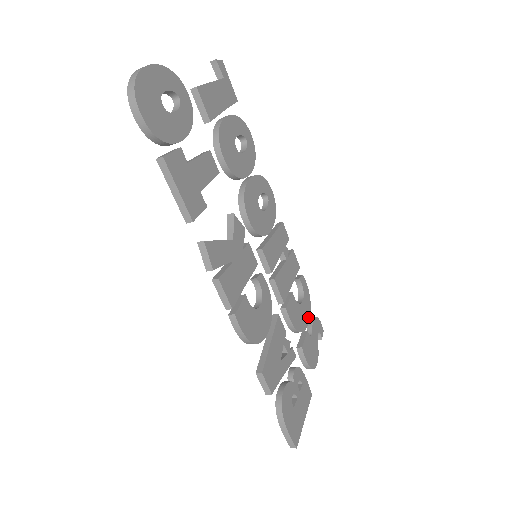
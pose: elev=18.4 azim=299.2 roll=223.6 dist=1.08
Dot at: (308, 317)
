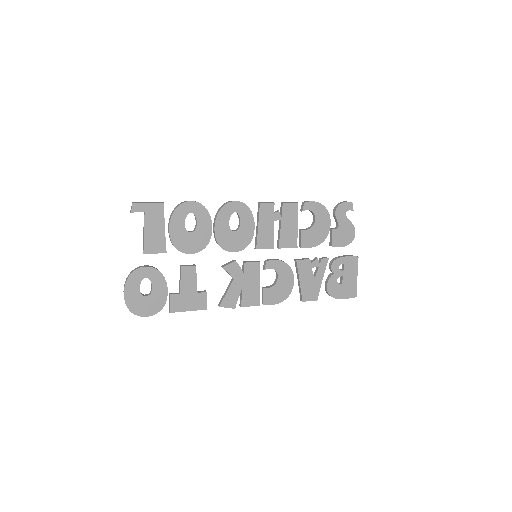
Dot at: (328, 220)
